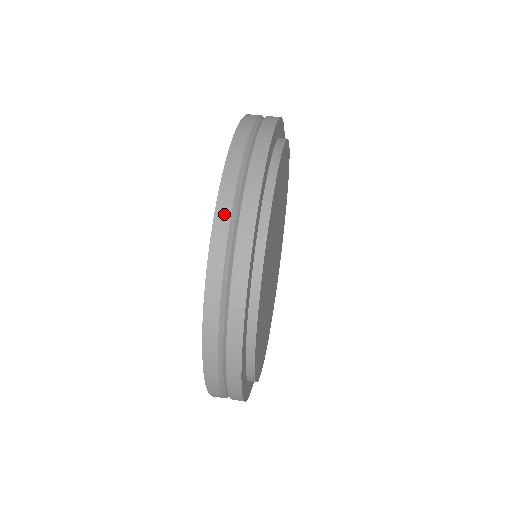
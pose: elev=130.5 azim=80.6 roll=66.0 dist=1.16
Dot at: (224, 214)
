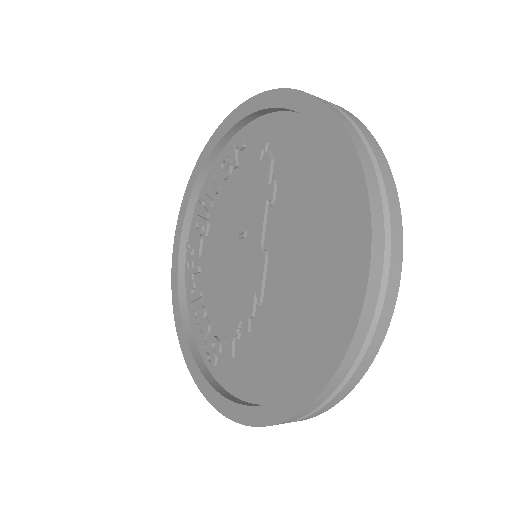
Dot at: (358, 139)
